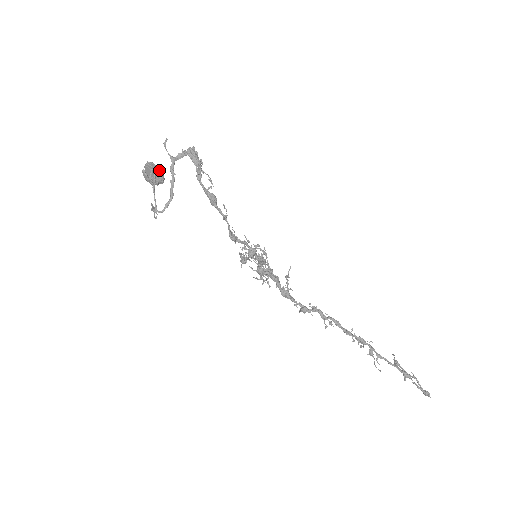
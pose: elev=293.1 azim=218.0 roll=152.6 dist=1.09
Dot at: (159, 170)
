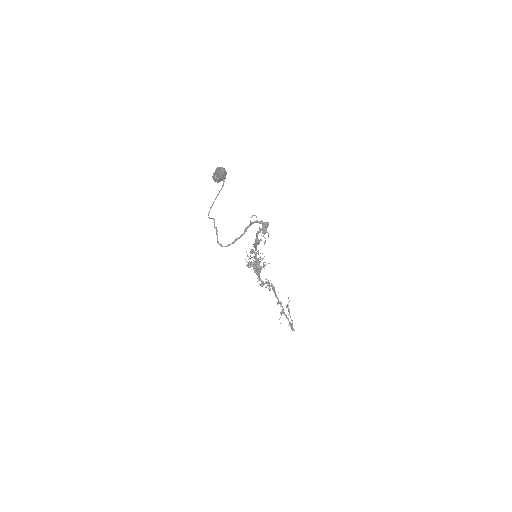
Dot at: occluded
